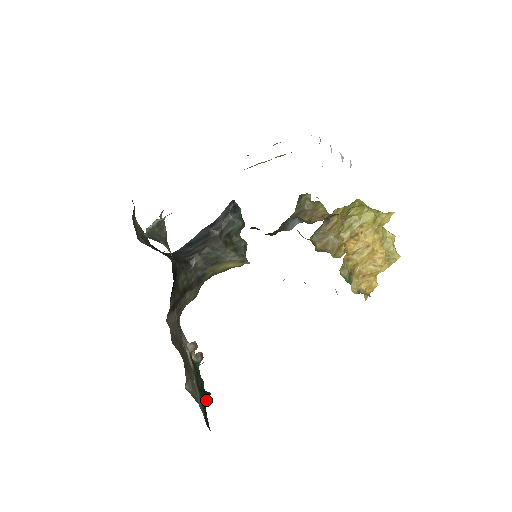
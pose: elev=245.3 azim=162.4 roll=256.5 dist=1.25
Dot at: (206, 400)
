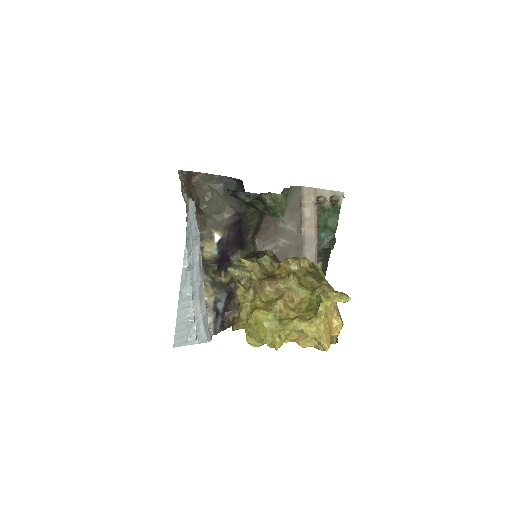
Dot at: (330, 249)
